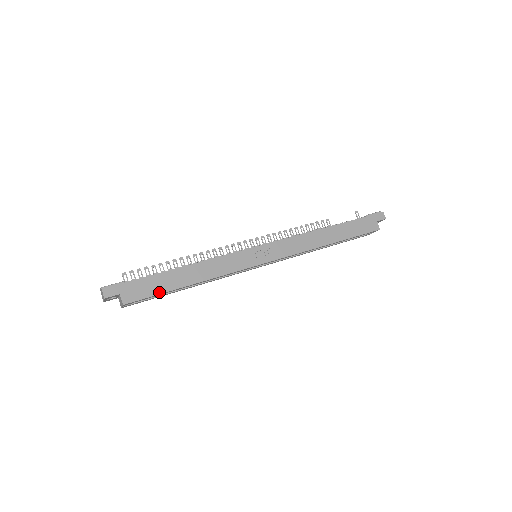
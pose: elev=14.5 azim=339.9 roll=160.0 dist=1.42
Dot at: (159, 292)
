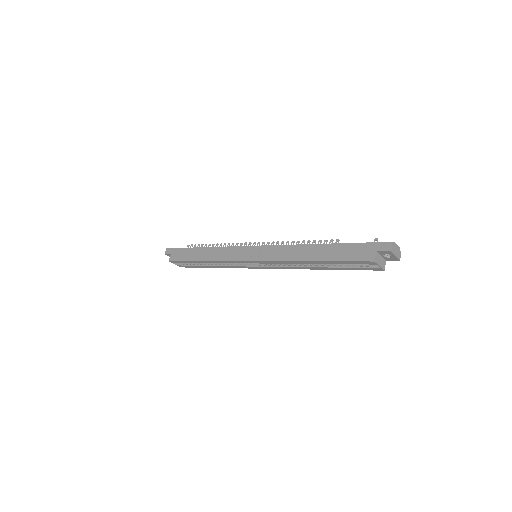
Dot at: (185, 260)
